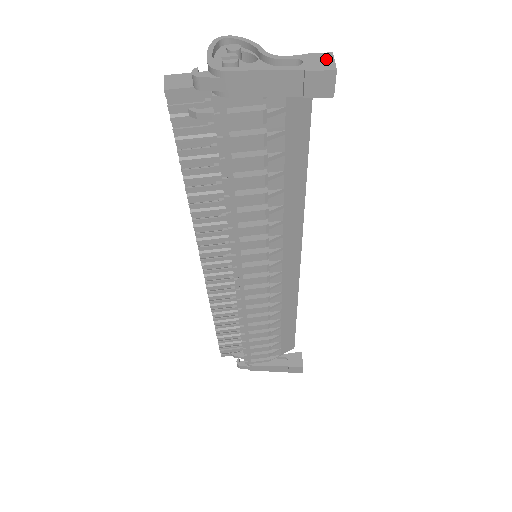
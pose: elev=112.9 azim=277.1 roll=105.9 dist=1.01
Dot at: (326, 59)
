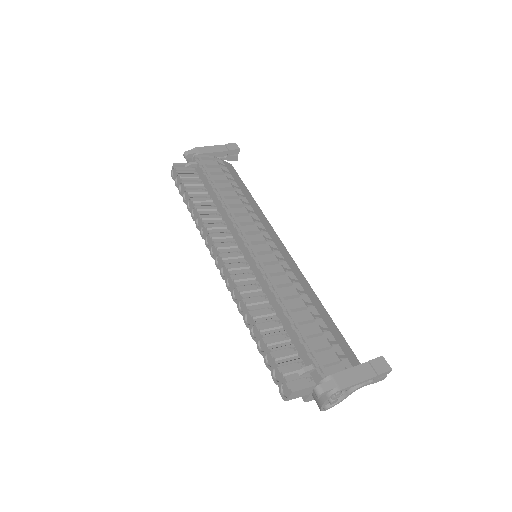
Dot at: occluded
